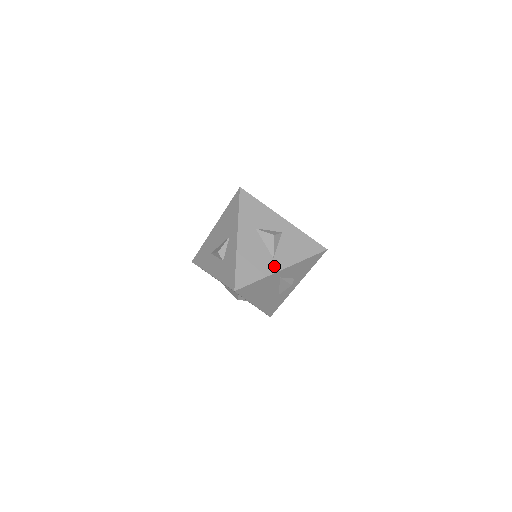
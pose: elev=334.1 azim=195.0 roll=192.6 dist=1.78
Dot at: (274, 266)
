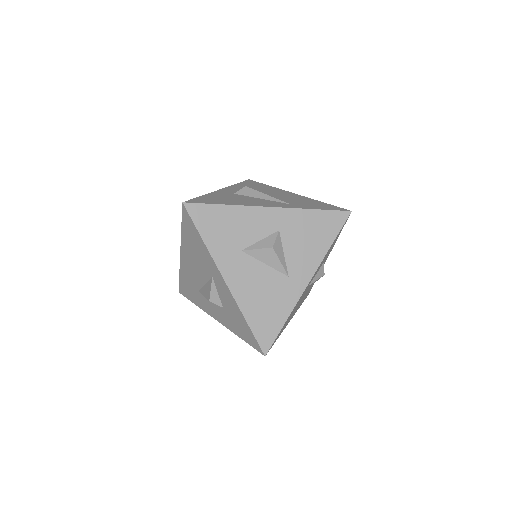
Dot at: (295, 287)
